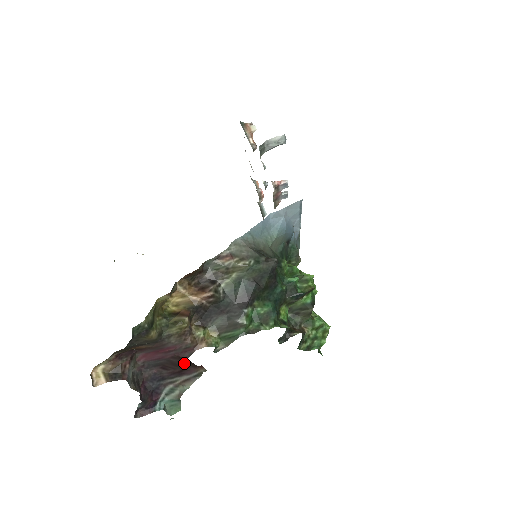
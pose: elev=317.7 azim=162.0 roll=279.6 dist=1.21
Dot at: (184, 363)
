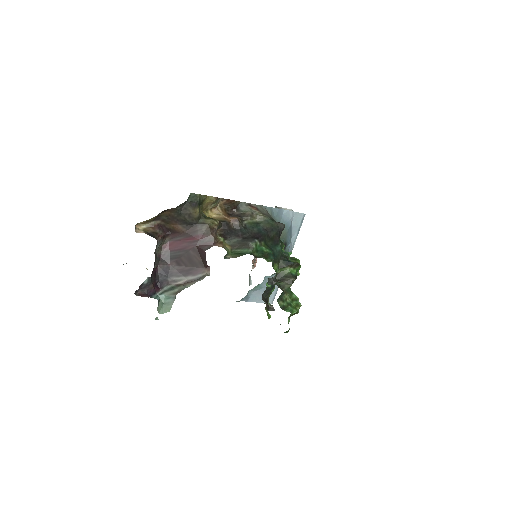
Dot at: (198, 259)
